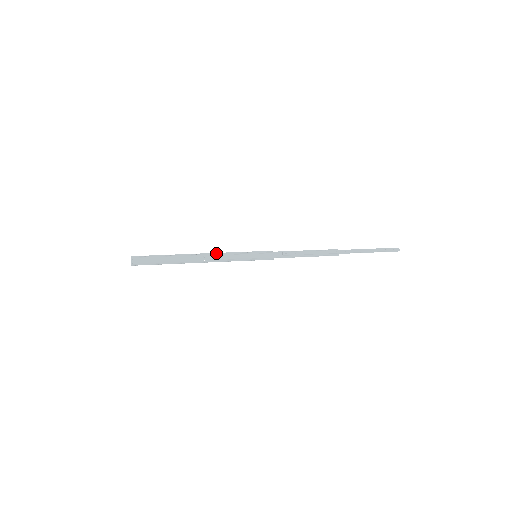
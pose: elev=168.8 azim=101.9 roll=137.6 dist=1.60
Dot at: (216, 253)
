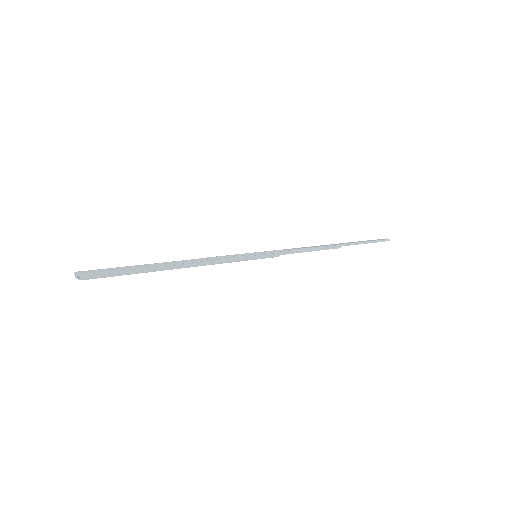
Dot at: (204, 258)
